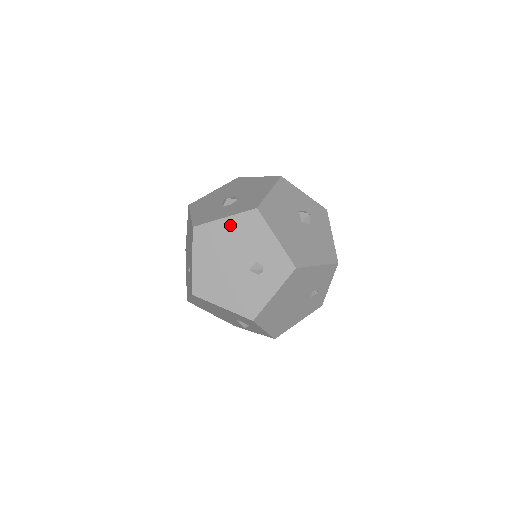
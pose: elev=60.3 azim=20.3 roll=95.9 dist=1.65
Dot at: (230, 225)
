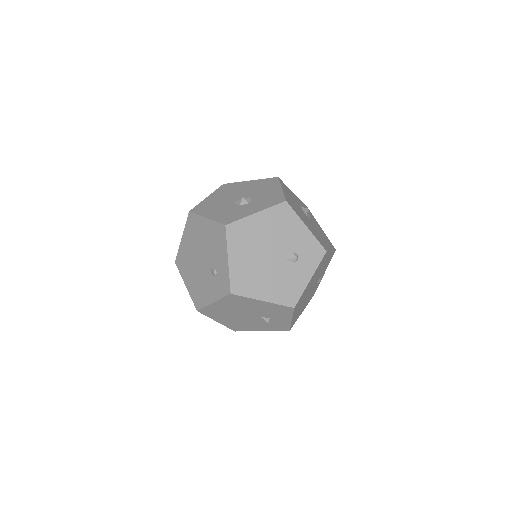
Dot at: (263, 219)
